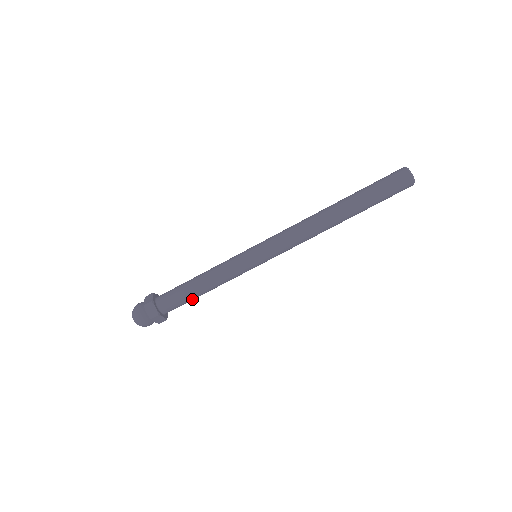
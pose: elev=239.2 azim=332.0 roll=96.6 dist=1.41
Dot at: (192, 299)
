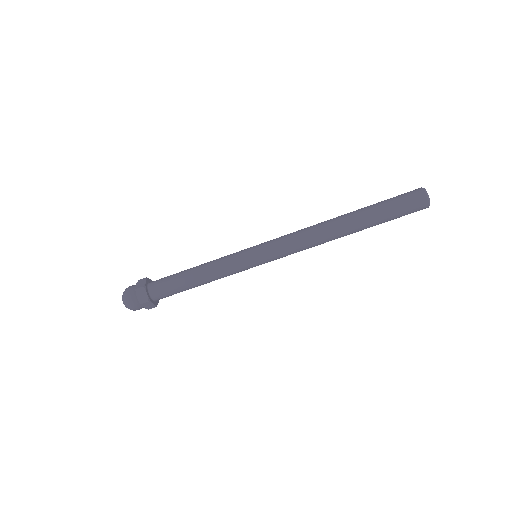
Dot at: (185, 290)
